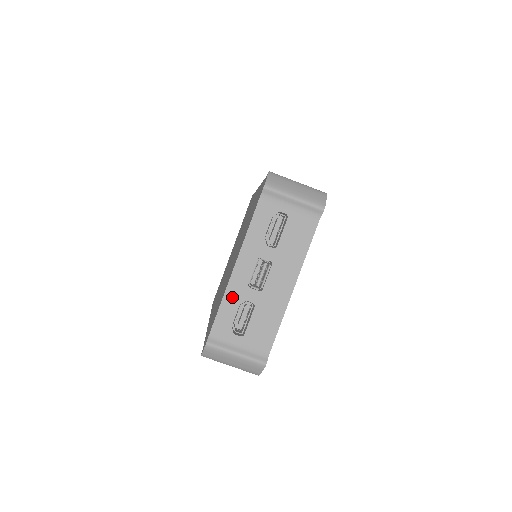
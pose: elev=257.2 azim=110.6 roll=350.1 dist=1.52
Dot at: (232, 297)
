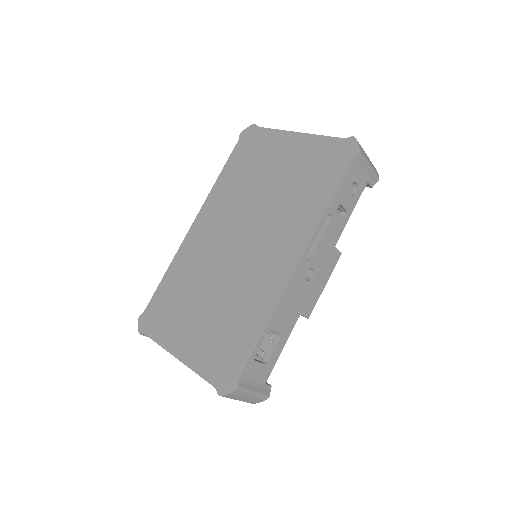
Dot at: occluded
